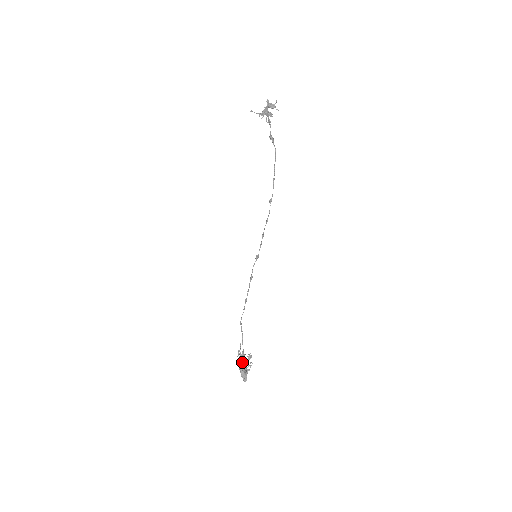
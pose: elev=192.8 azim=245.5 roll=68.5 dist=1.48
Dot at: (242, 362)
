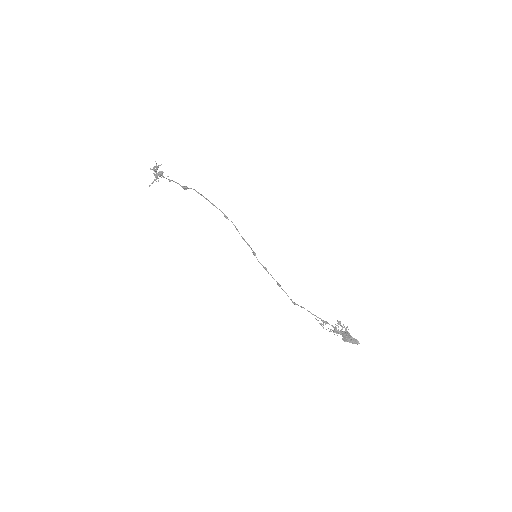
Dot at: occluded
